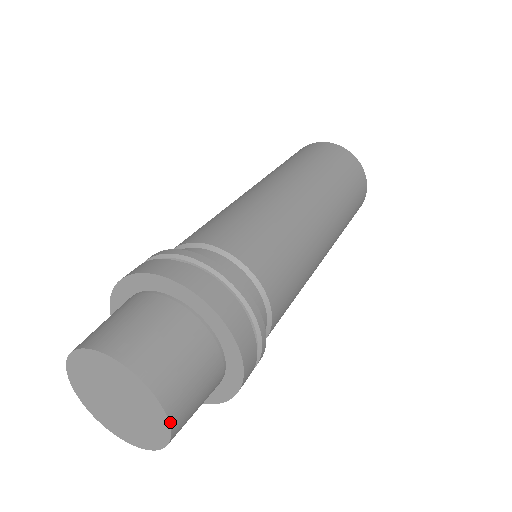
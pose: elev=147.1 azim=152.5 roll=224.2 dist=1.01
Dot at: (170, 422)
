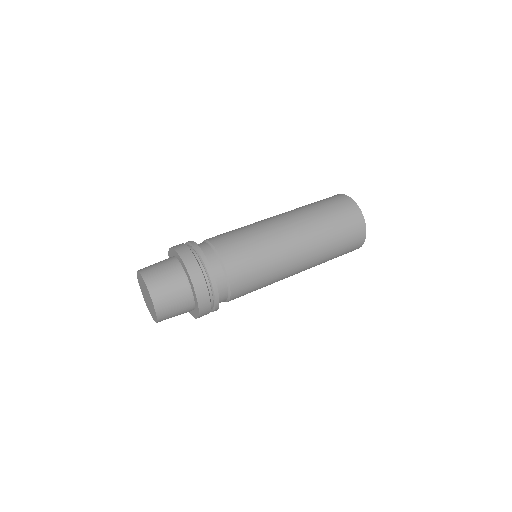
Dot at: (157, 322)
